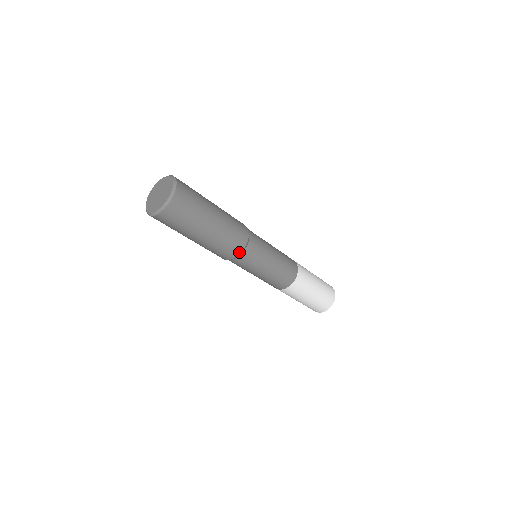
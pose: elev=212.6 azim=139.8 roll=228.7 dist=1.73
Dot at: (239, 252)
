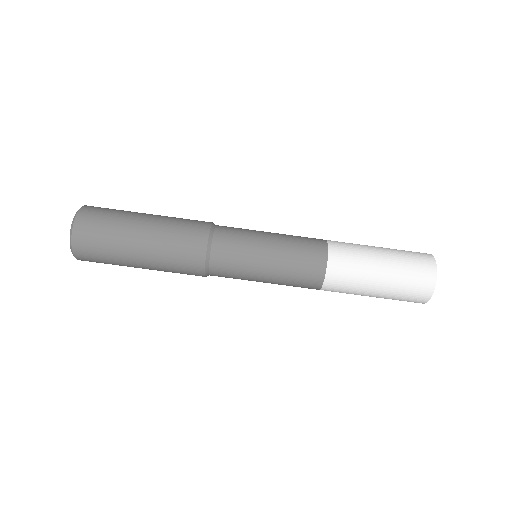
Dot at: (204, 247)
